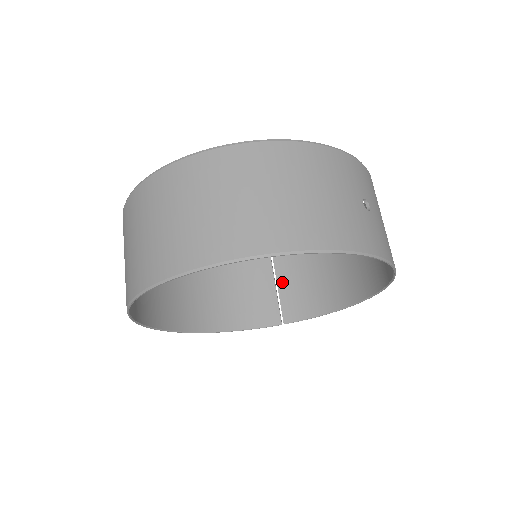
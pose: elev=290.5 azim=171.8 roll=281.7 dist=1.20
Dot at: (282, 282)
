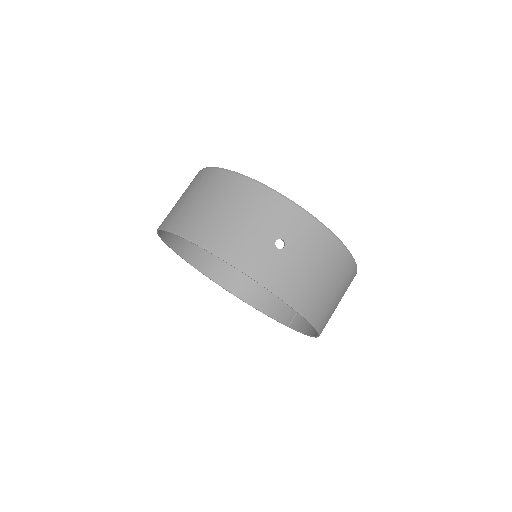
Dot at: occluded
